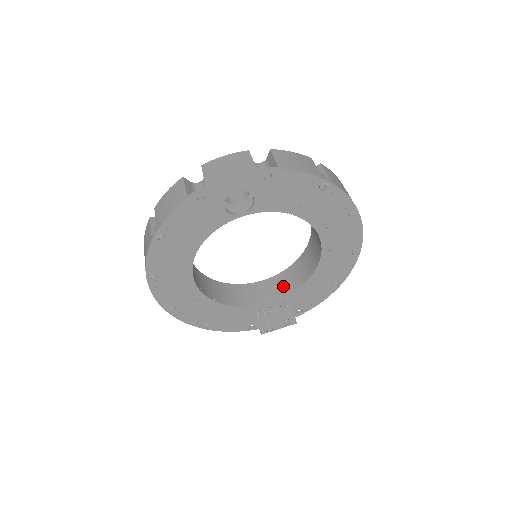
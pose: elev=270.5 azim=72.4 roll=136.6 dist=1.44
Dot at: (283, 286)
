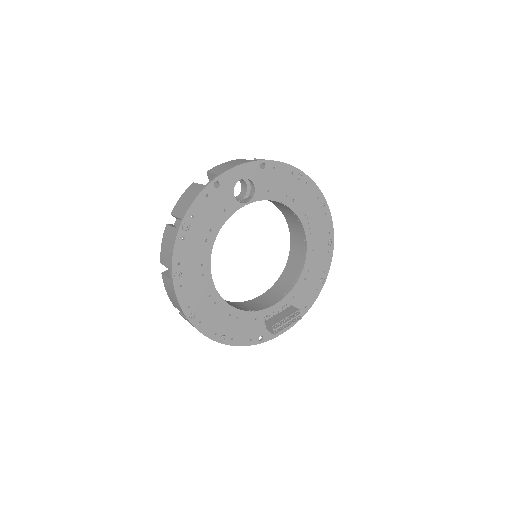
Dot at: (279, 292)
